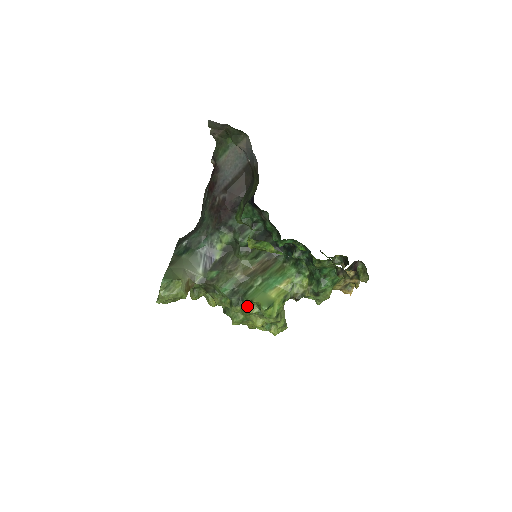
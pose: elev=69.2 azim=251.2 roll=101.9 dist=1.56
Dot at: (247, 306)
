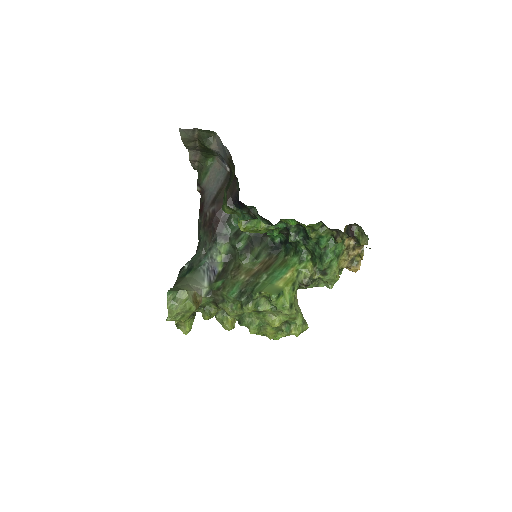
Dot at: (258, 304)
